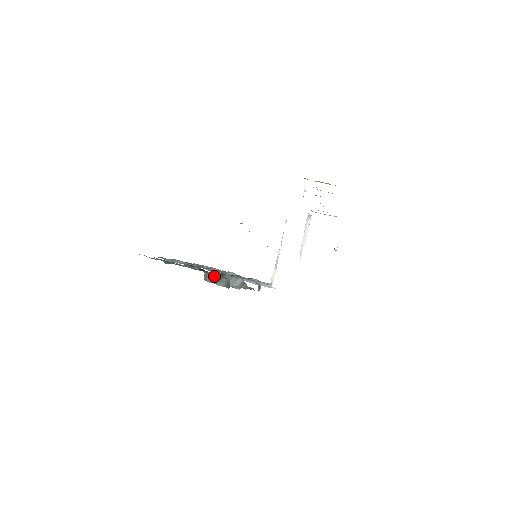
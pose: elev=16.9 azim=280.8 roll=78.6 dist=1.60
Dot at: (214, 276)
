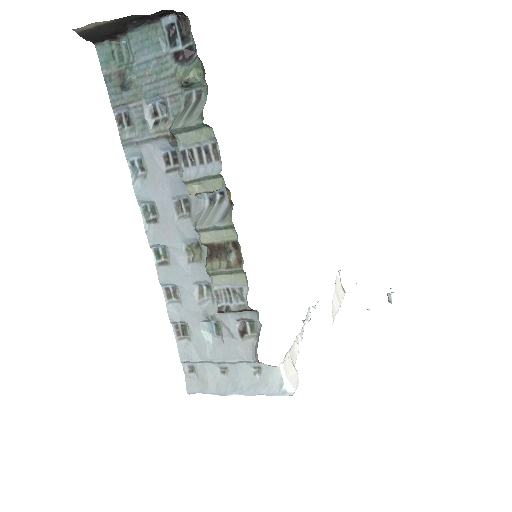
Dot at: (186, 75)
